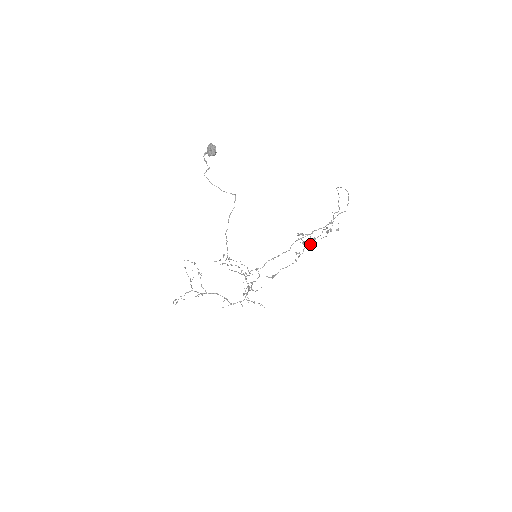
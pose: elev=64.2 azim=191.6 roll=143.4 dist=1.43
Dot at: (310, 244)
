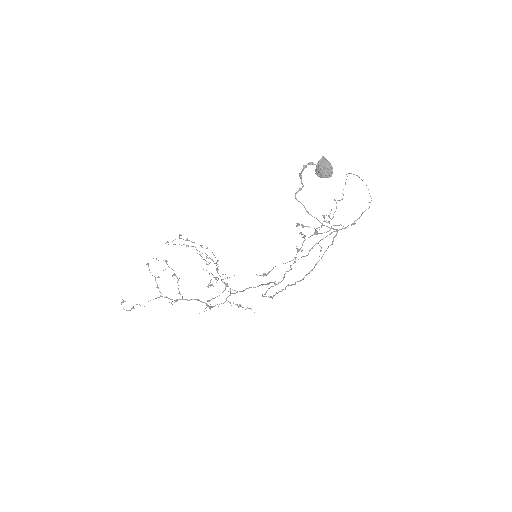
Dot at: (309, 237)
